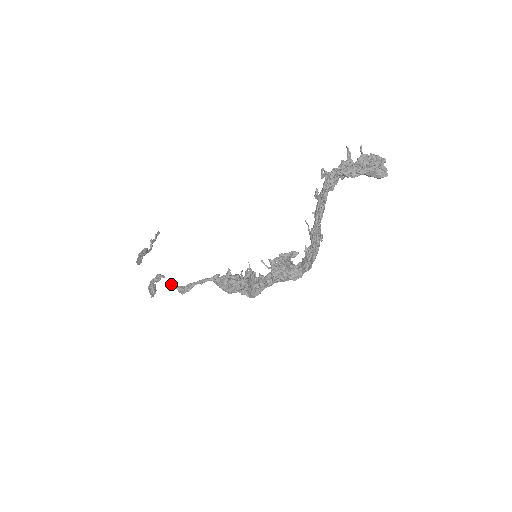
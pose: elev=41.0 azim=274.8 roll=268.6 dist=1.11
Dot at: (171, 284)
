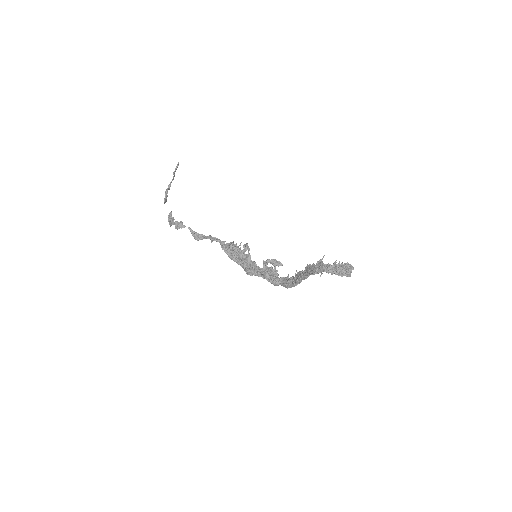
Dot at: (188, 228)
